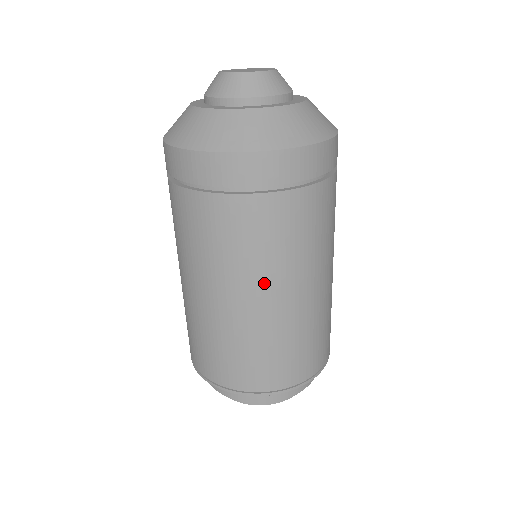
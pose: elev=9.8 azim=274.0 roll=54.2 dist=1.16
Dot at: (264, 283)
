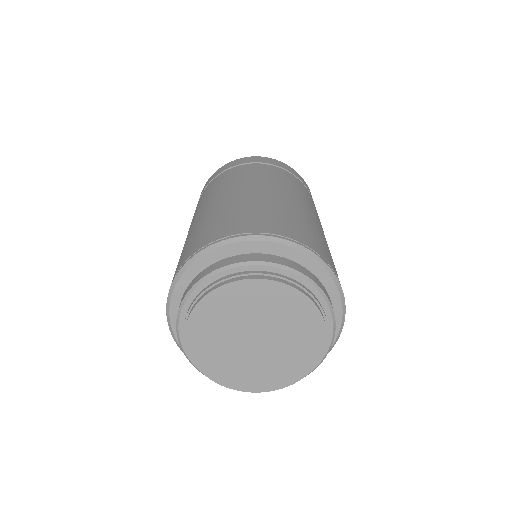
Dot at: (282, 189)
